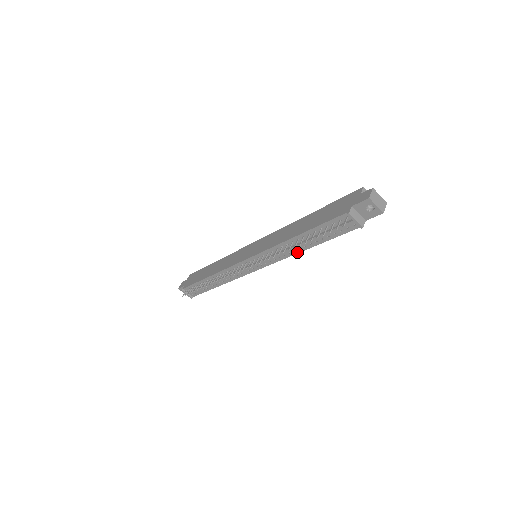
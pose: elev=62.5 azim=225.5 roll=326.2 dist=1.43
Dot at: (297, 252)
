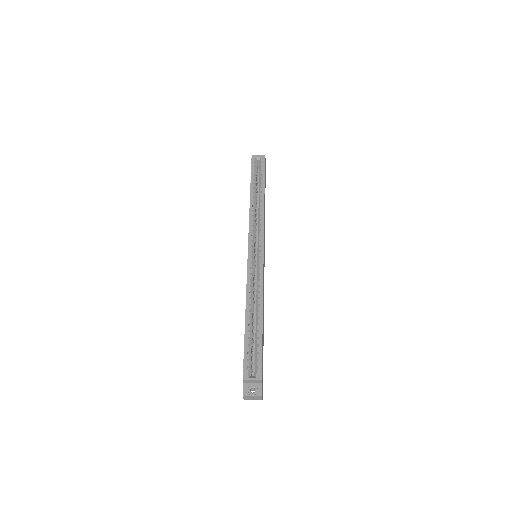
Dot at: occluded
